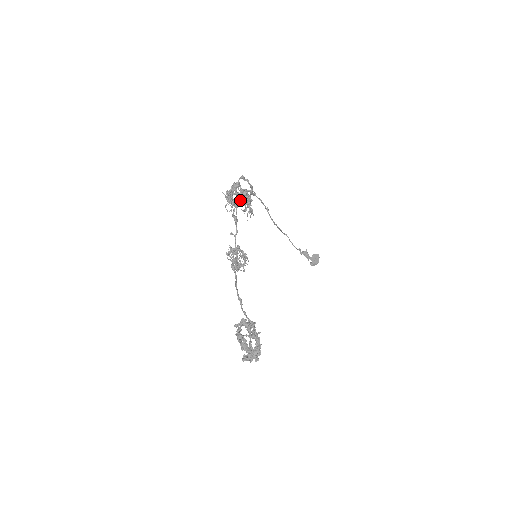
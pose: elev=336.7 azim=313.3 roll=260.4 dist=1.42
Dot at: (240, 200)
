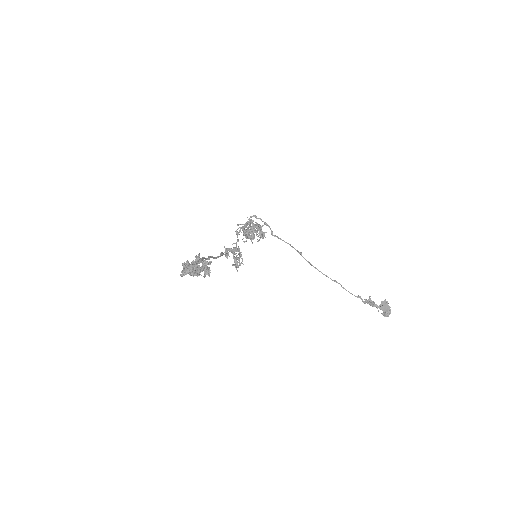
Dot at: (256, 235)
